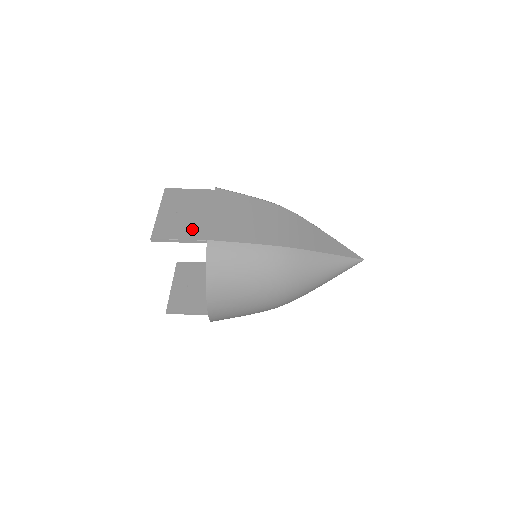
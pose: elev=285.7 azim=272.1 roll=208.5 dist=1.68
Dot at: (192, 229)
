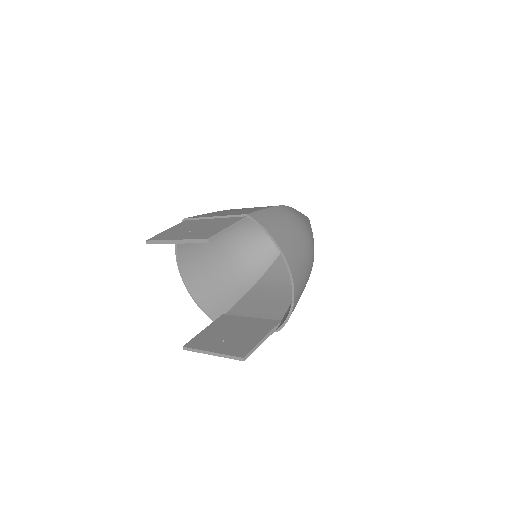
Dot at: (222, 223)
